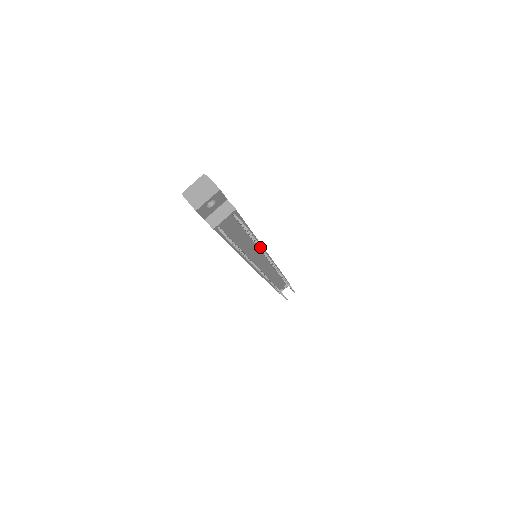
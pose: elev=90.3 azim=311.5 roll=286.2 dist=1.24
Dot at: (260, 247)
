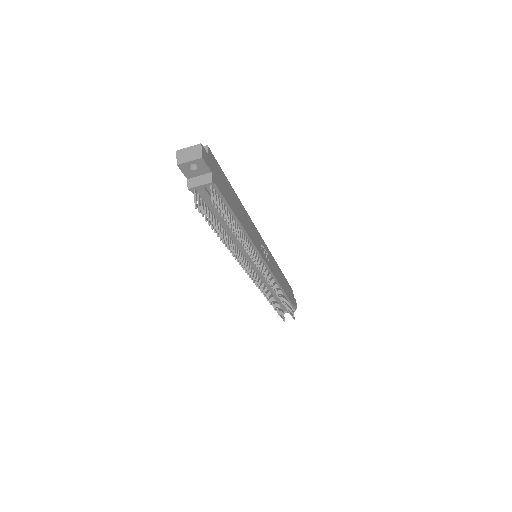
Dot at: (233, 232)
